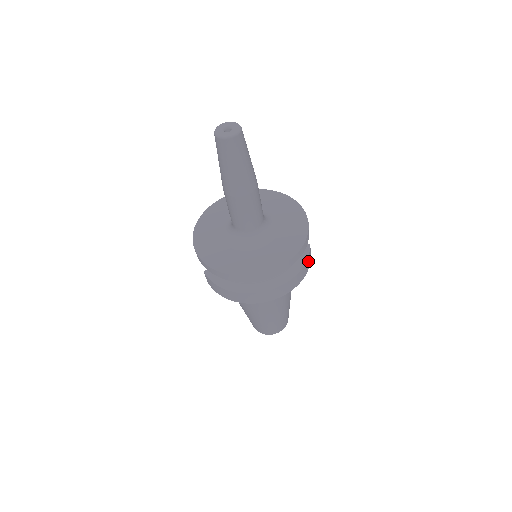
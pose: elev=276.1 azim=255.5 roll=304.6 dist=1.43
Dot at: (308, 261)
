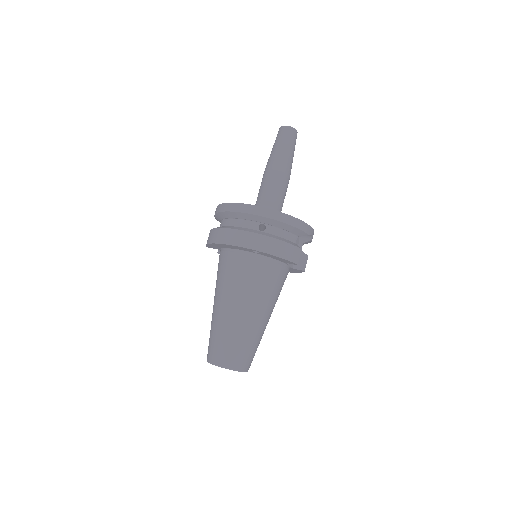
Dot at: (291, 251)
